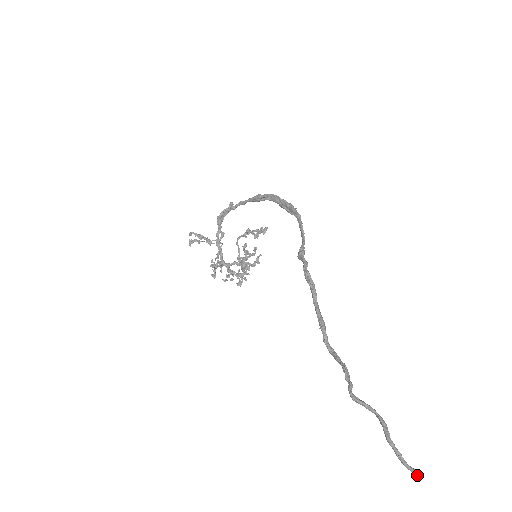
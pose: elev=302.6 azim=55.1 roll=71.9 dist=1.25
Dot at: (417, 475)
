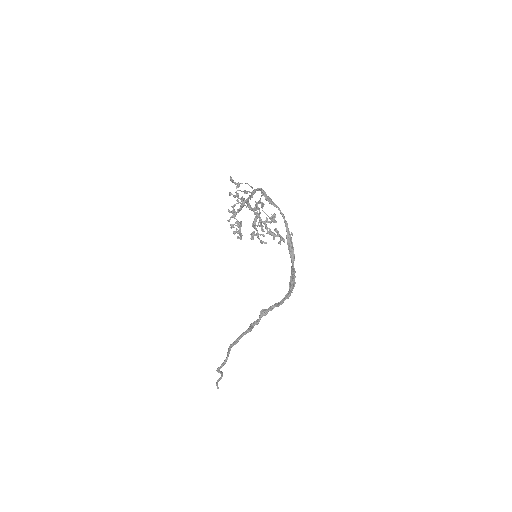
Dot at: (218, 388)
